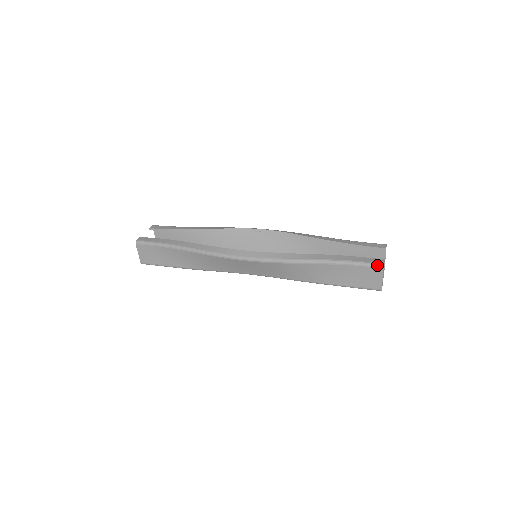
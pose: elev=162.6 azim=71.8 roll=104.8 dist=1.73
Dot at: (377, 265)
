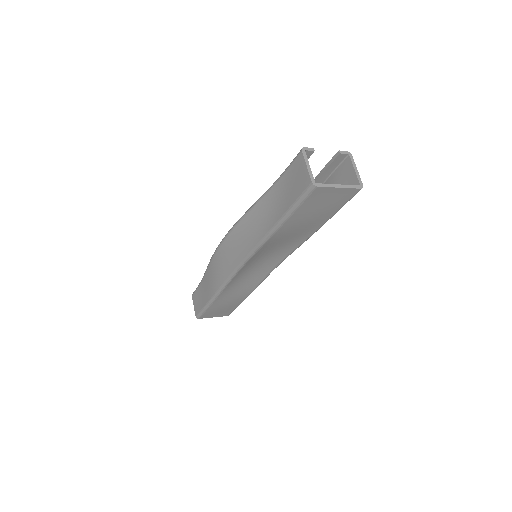
Dot at: (298, 154)
